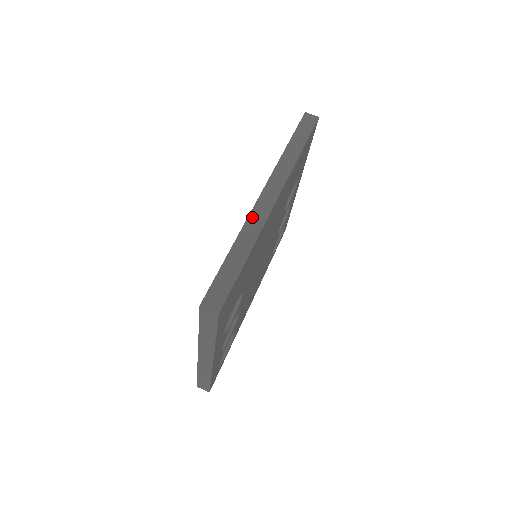
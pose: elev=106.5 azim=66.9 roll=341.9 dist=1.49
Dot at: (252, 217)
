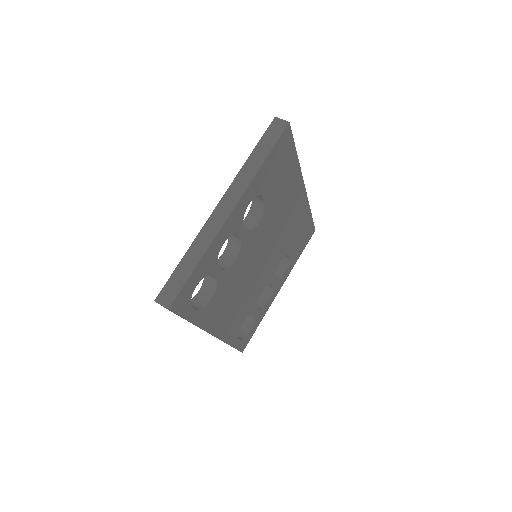
Dot at: occluded
